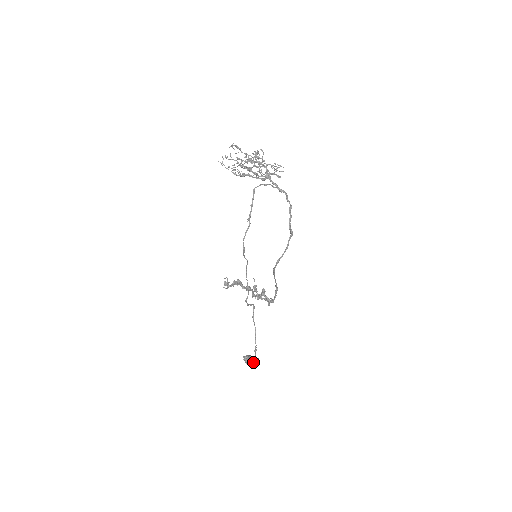
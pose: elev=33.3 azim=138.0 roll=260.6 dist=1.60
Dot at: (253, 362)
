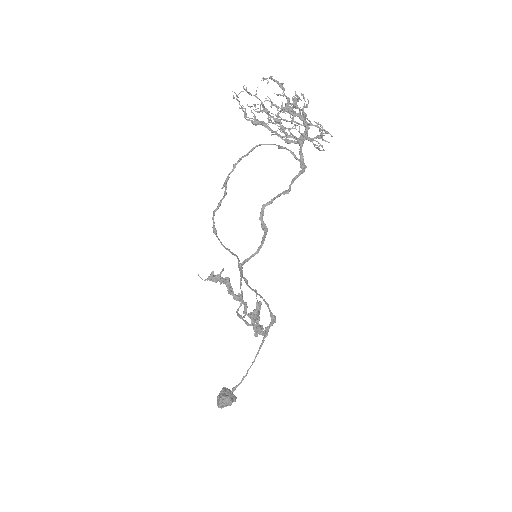
Dot at: (223, 400)
